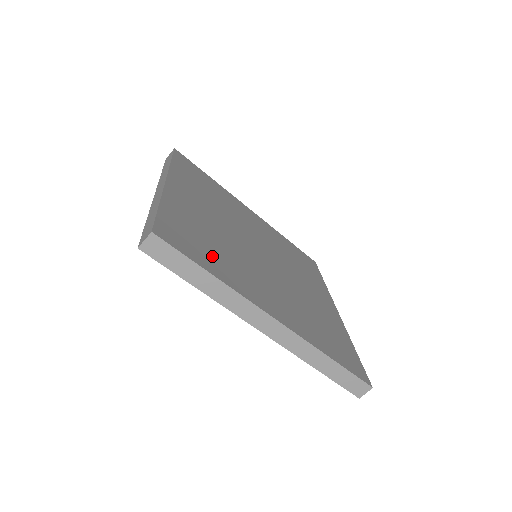
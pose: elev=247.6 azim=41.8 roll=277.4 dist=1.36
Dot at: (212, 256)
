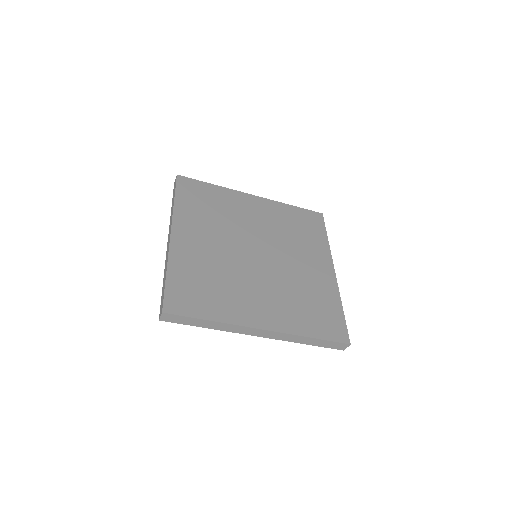
Dot at: (210, 299)
